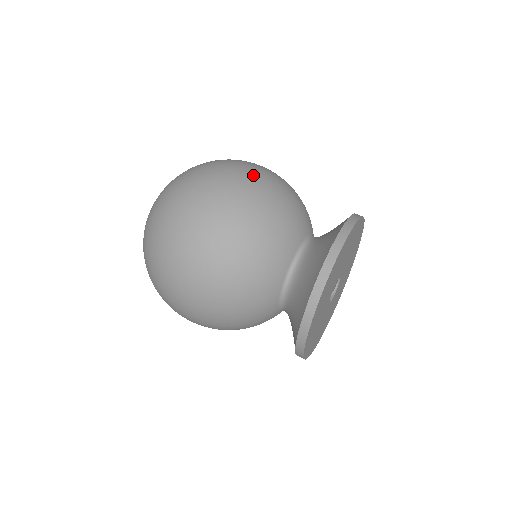
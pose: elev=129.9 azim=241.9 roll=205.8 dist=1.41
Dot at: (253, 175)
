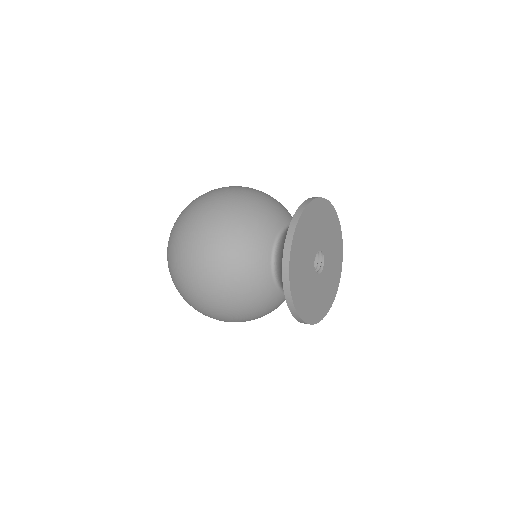
Dot at: (231, 192)
